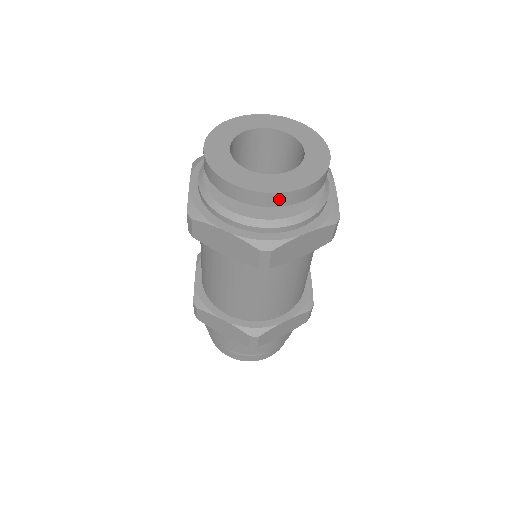
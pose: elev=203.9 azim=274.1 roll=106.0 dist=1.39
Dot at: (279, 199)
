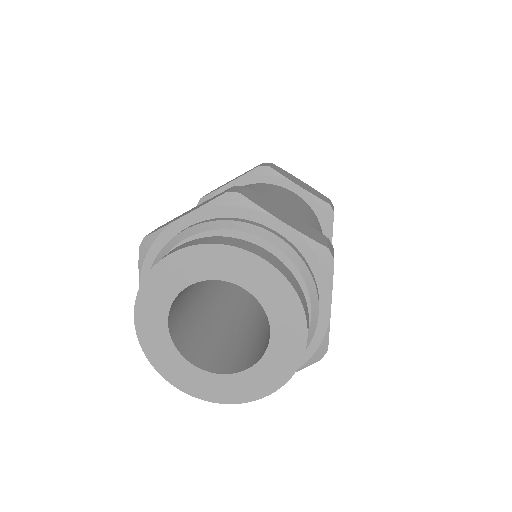
Dot at: occluded
